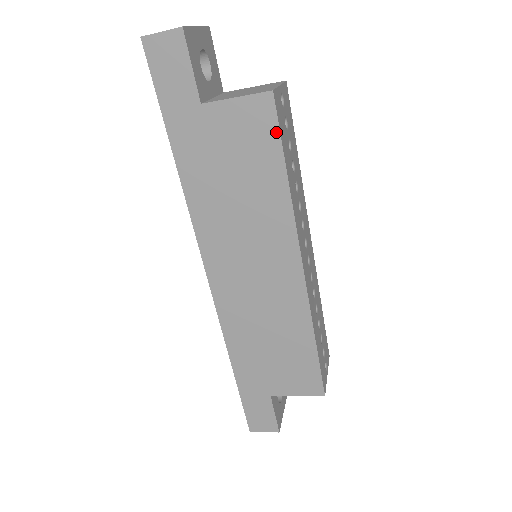
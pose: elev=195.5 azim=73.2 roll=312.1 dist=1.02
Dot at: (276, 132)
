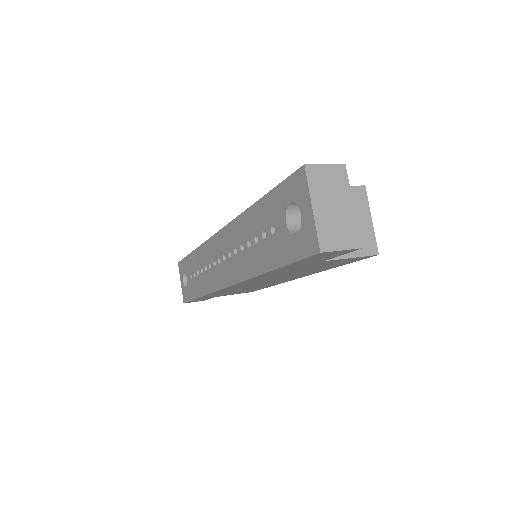
Dot at: occluded
